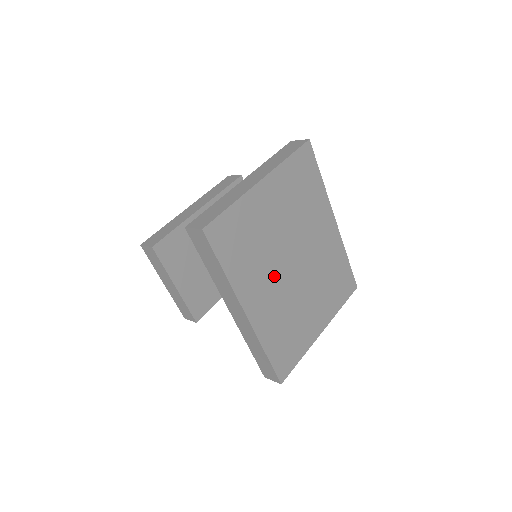
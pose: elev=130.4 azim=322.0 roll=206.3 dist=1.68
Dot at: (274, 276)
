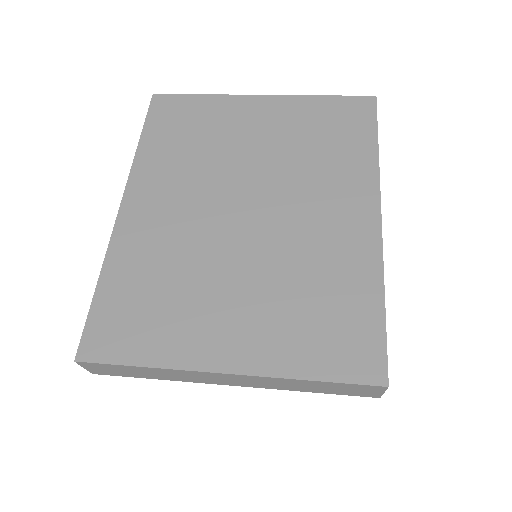
Dot at: (199, 197)
